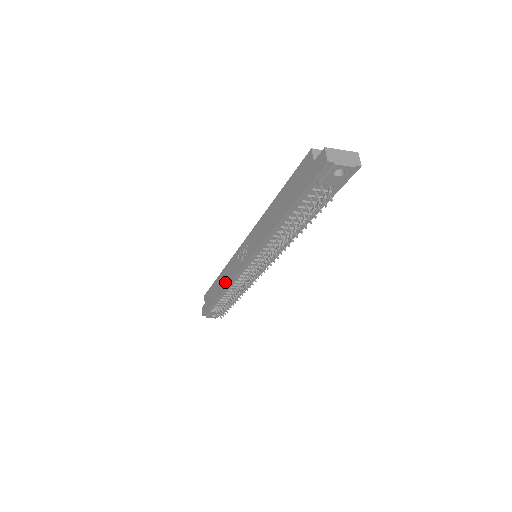
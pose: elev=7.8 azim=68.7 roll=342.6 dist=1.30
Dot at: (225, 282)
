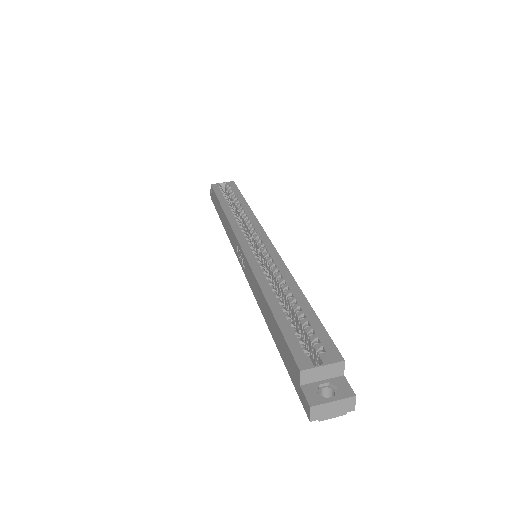
Dot at: (227, 231)
